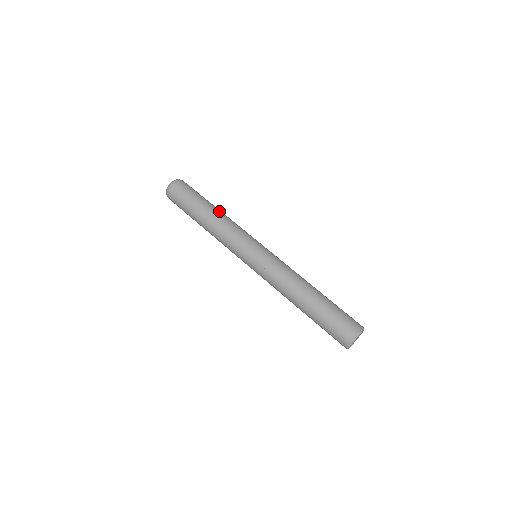
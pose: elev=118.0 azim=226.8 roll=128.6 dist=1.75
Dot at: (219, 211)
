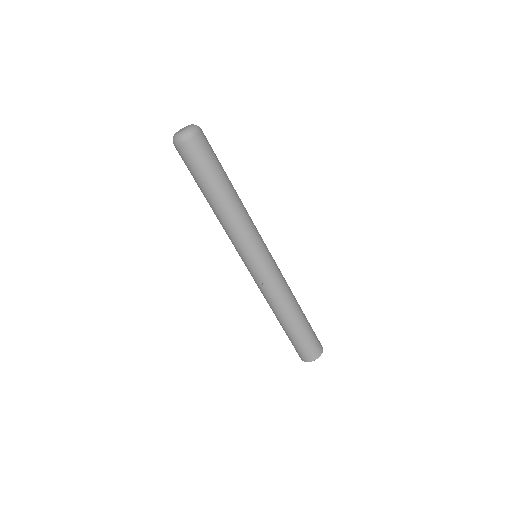
Dot at: (236, 194)
